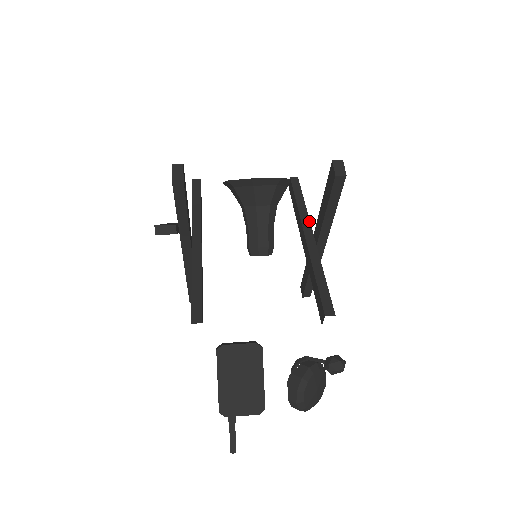
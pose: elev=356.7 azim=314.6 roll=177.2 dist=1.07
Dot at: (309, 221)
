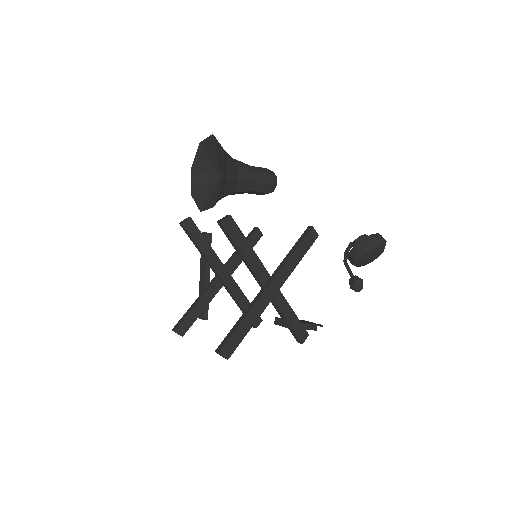
Dot at: (255, 274)
